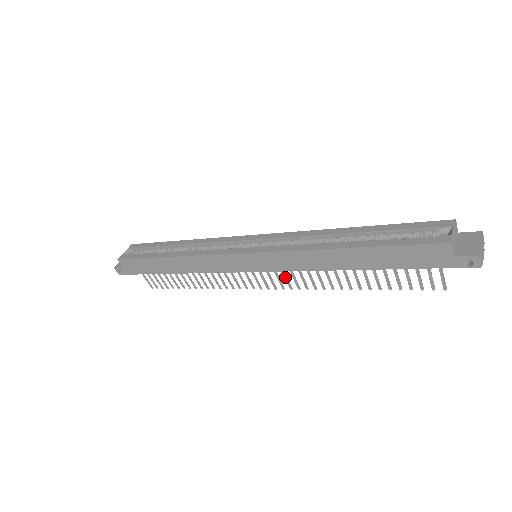
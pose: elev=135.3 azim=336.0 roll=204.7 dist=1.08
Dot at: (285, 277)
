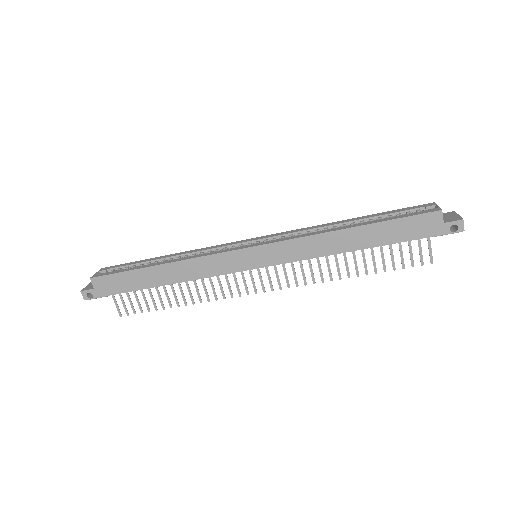
Dot at: (285, 274)
